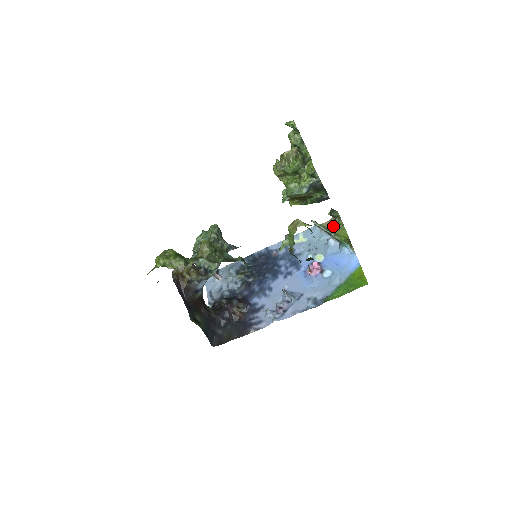
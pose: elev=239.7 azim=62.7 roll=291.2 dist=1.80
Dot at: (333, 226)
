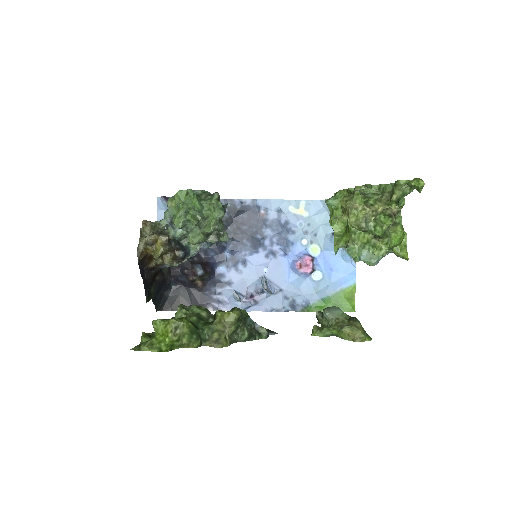
Dot at: occluded
